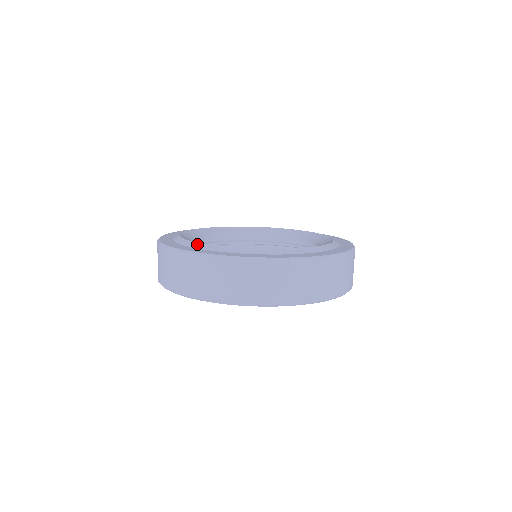
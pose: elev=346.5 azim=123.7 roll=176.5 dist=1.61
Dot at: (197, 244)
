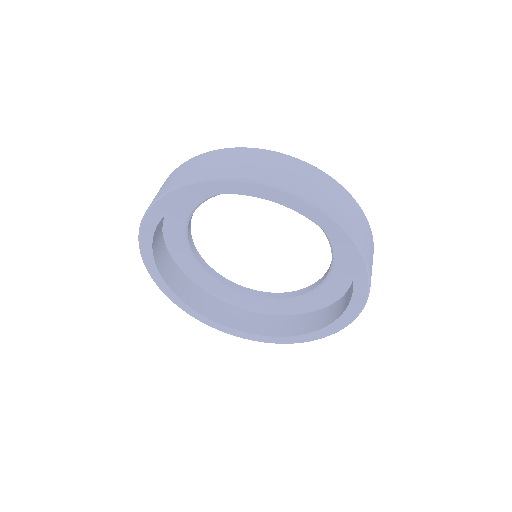
Dot at: occluded
